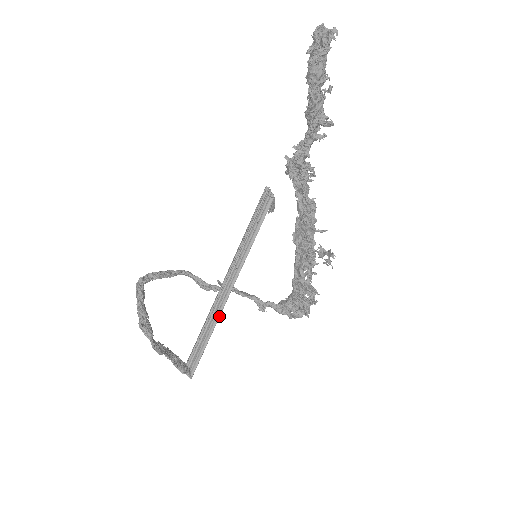
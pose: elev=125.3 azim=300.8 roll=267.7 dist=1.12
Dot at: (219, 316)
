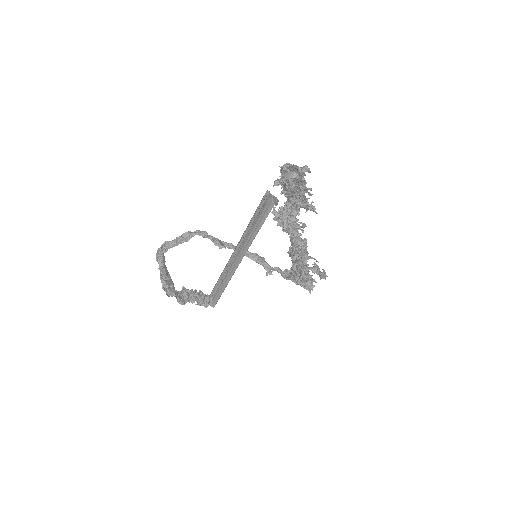
Dot at: (231, 277)
